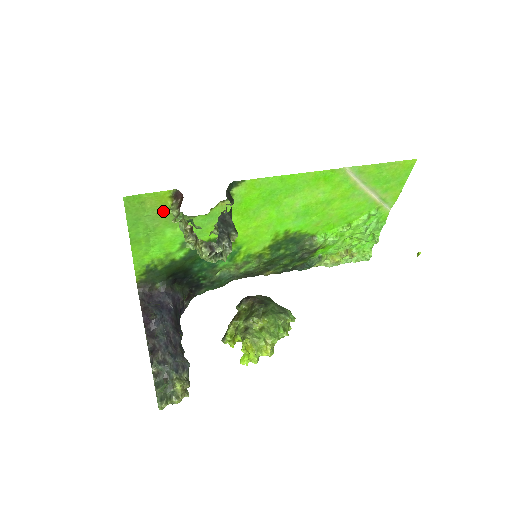
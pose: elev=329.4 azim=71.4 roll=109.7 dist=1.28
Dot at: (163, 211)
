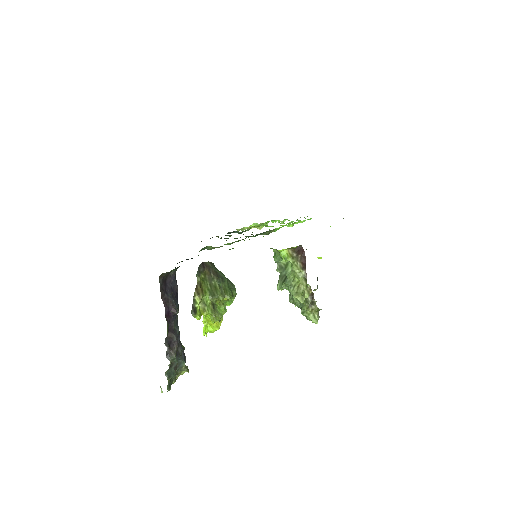
Dot at: occluded
